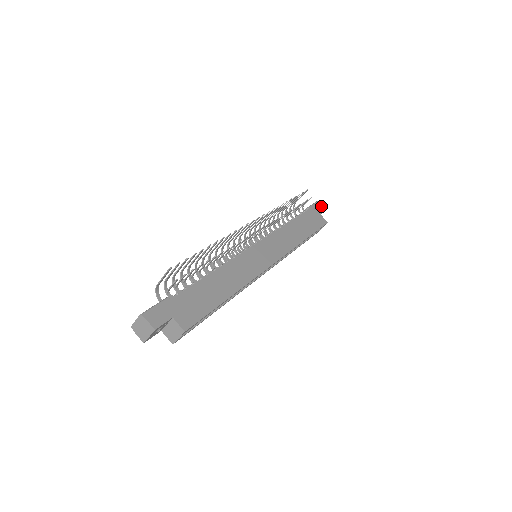
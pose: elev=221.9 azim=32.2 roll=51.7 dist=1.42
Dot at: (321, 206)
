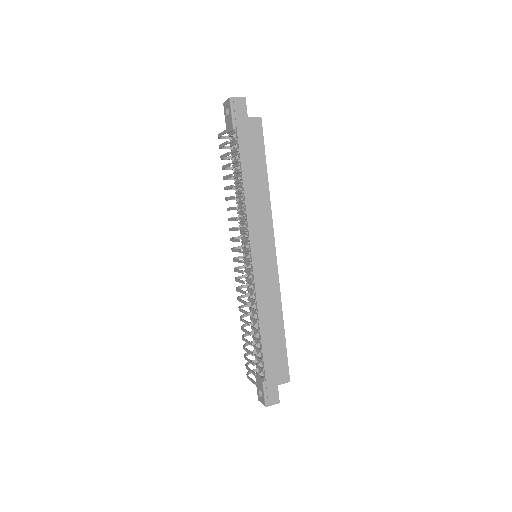
Dot at: (239, 102)
